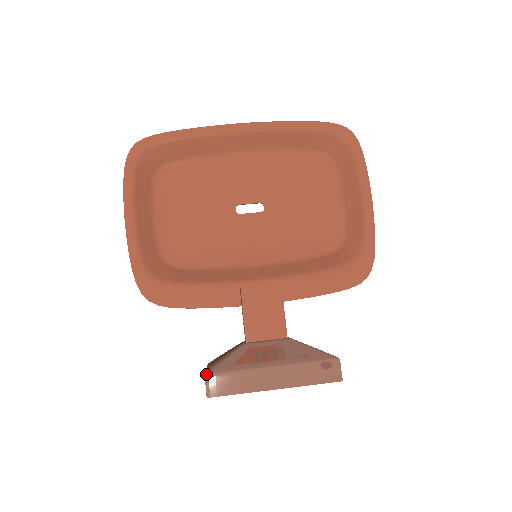
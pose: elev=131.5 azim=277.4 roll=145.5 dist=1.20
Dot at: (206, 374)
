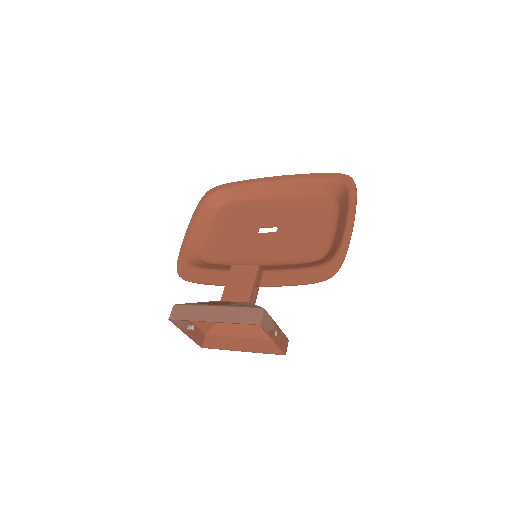
Dot at: (175, 304)
